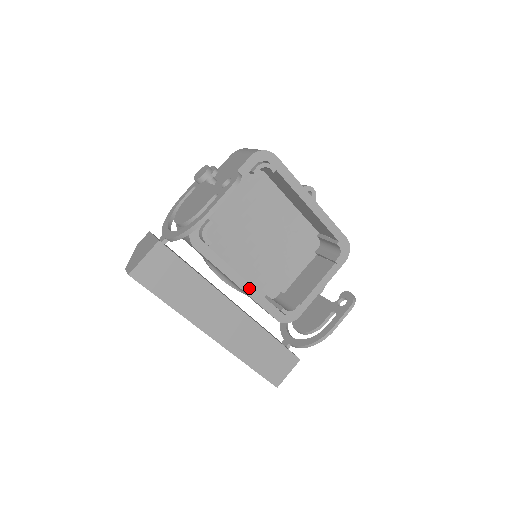
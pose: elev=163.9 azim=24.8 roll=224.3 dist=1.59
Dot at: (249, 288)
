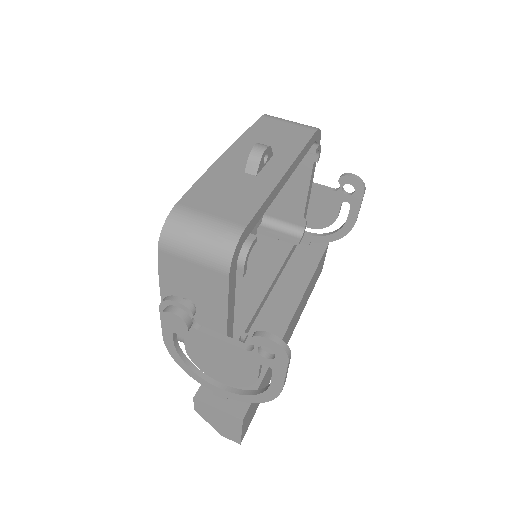
Dot at: (275, 281)
